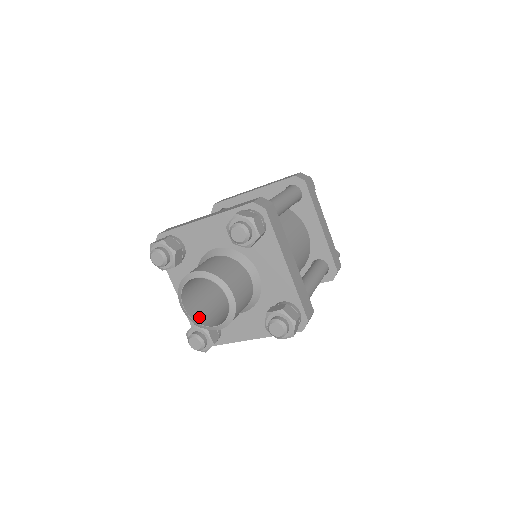
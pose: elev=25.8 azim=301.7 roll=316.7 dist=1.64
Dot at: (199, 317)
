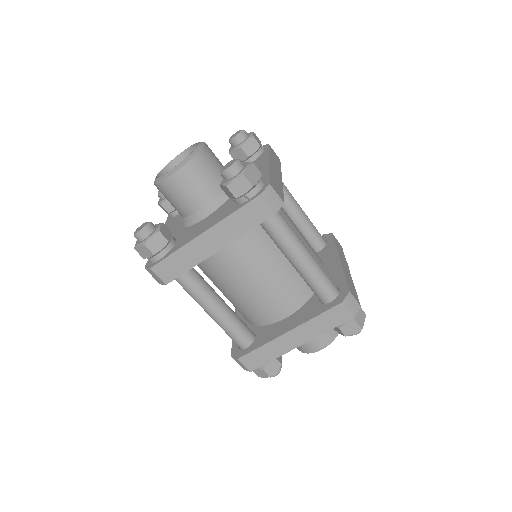
Dot at: occluded
